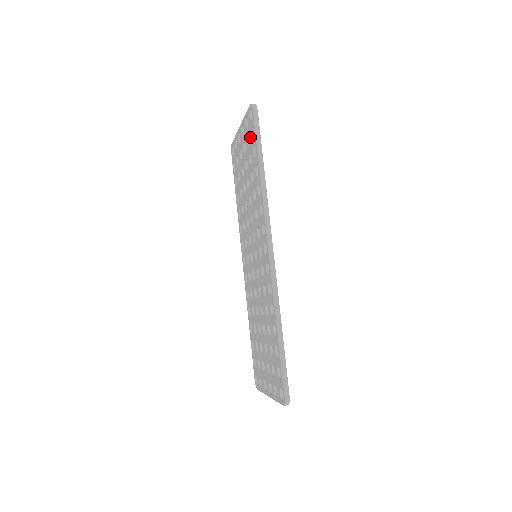
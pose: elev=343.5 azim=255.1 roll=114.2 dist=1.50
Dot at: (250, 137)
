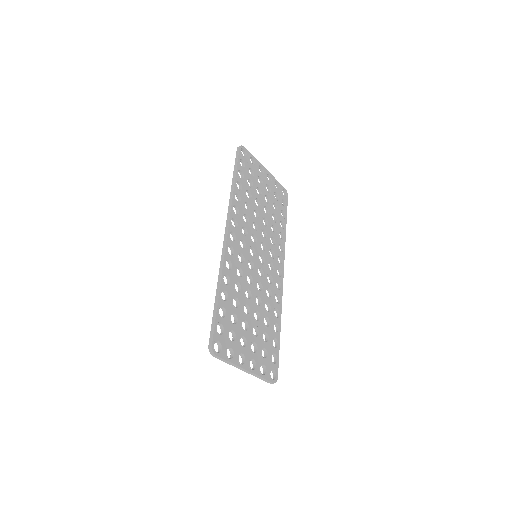
Dot at: occluded
